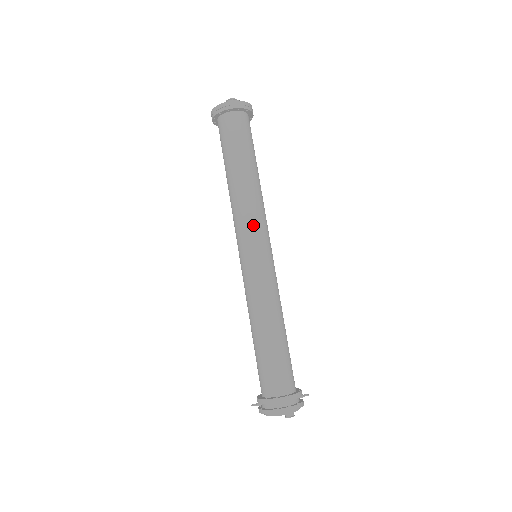
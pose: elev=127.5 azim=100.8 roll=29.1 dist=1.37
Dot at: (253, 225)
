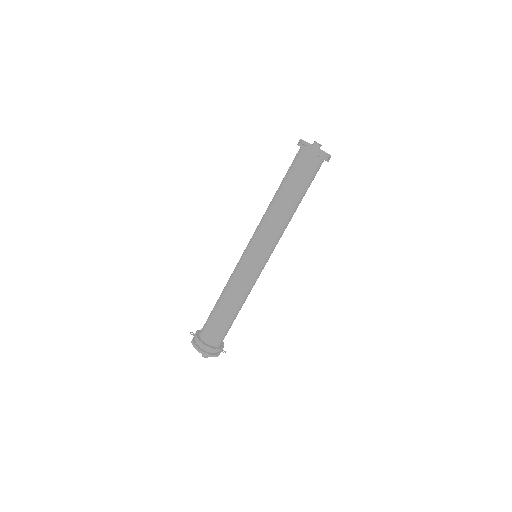
Dot at: (265, 240)
